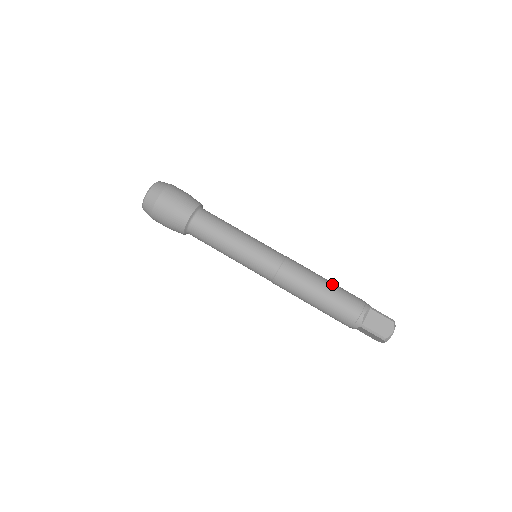
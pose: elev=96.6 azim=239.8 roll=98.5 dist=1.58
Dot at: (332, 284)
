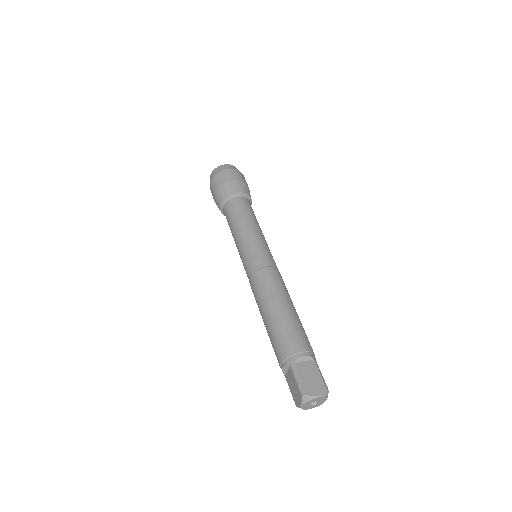
Dot at: (297, 315)
